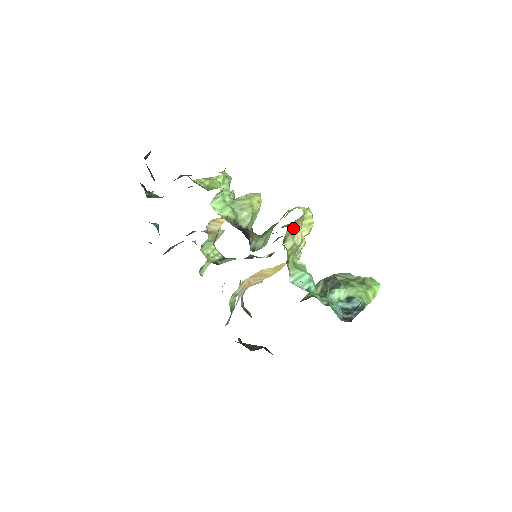
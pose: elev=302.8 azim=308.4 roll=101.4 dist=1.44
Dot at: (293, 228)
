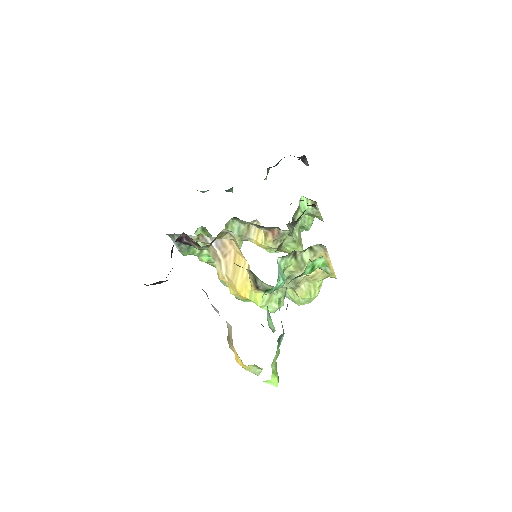
Dot at: occluded
